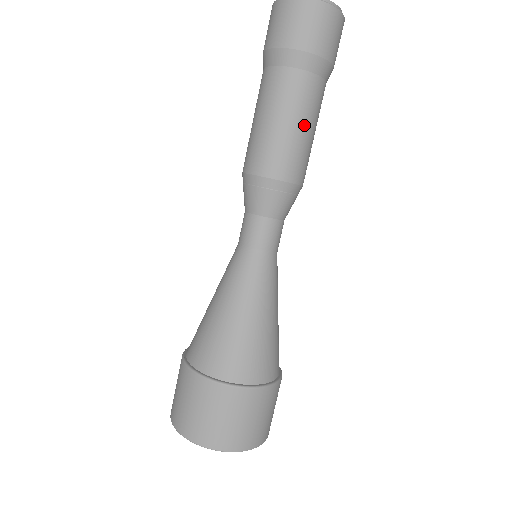
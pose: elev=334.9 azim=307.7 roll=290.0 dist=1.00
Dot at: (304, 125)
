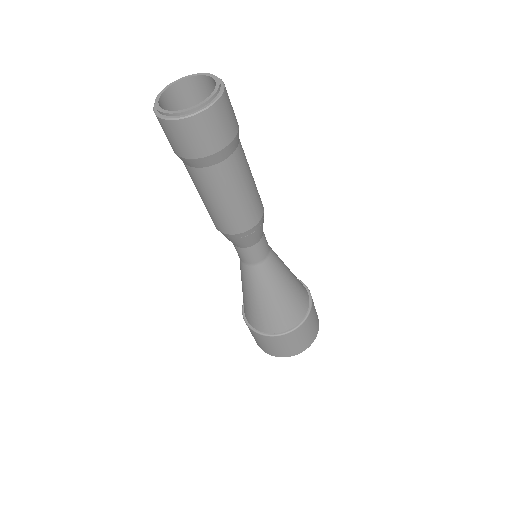
Dot at: (226, 199)
